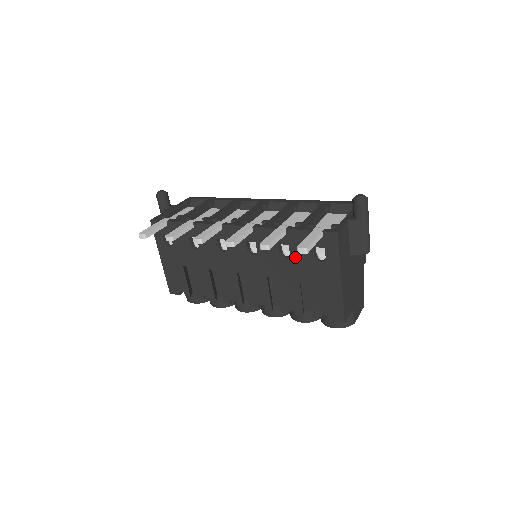
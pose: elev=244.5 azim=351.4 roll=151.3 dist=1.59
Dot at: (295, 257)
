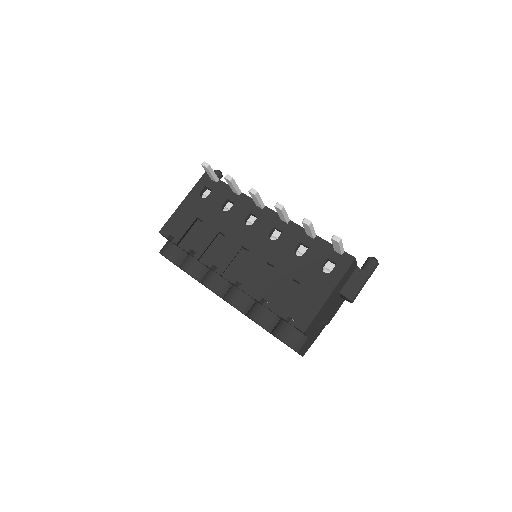
Dot at: (306, 259)
